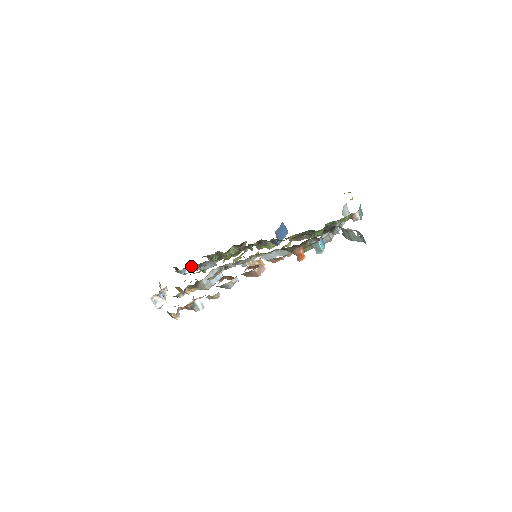
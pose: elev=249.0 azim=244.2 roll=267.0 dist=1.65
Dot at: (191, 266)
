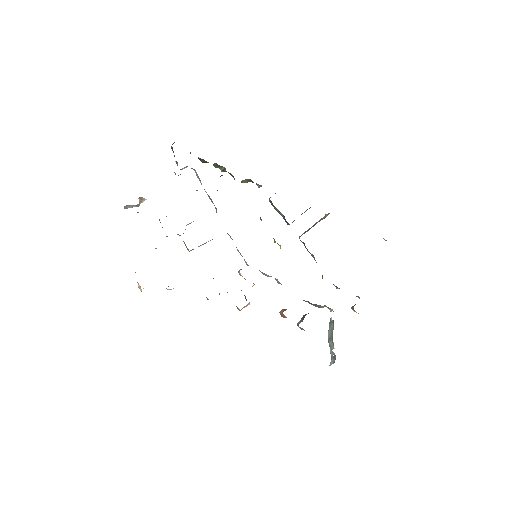
Dot at: (191, 168)
